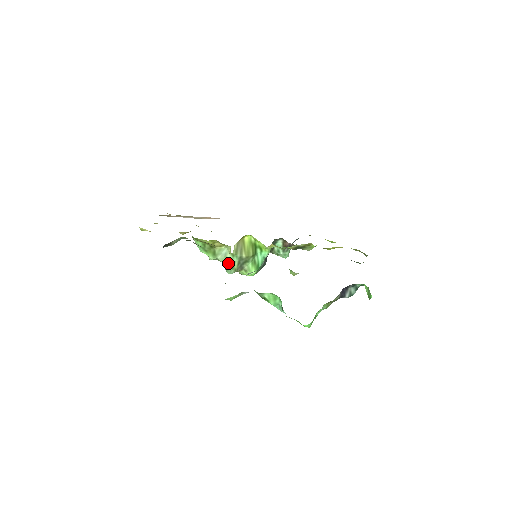
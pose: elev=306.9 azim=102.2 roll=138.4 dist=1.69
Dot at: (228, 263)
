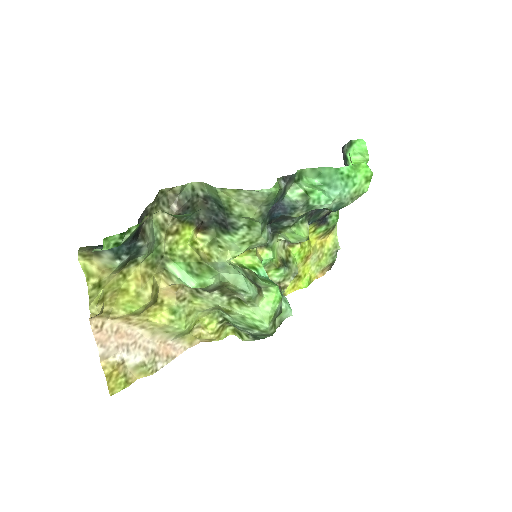
Dot at: (237, 272)
